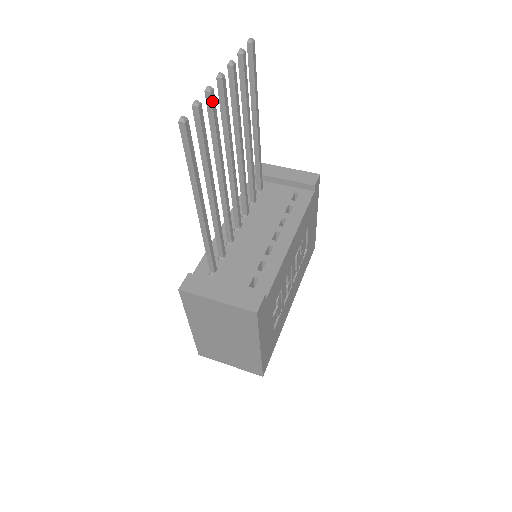
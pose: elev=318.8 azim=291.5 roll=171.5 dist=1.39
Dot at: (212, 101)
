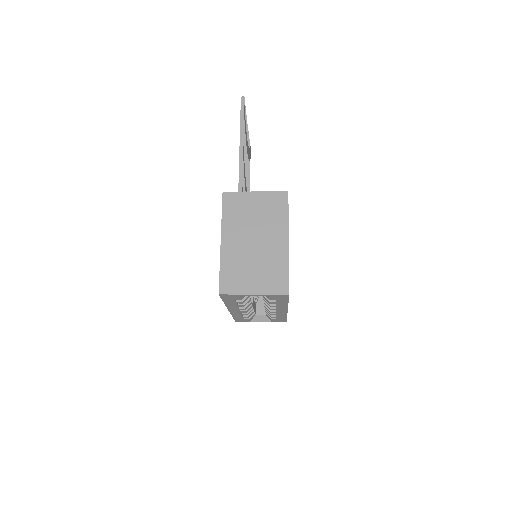
Dot at: occluded
